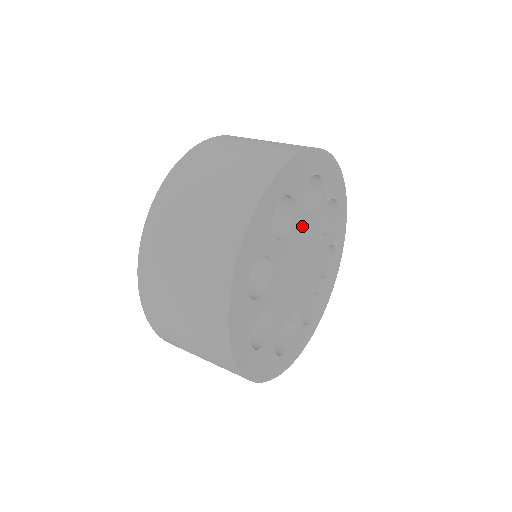
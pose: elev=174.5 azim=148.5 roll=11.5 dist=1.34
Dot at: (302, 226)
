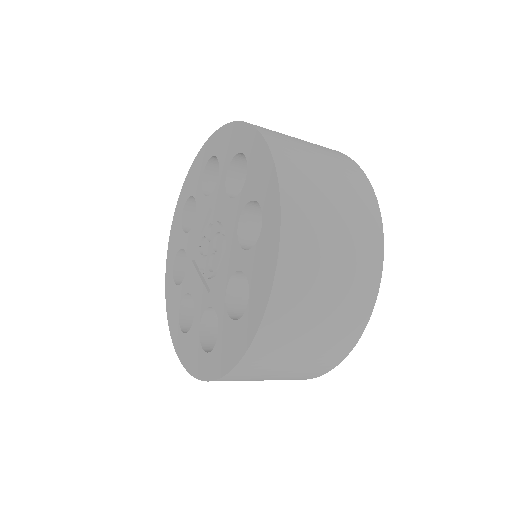
Dot at: occluded
